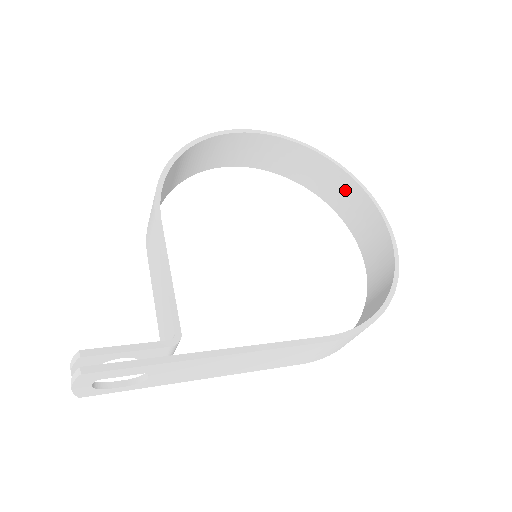
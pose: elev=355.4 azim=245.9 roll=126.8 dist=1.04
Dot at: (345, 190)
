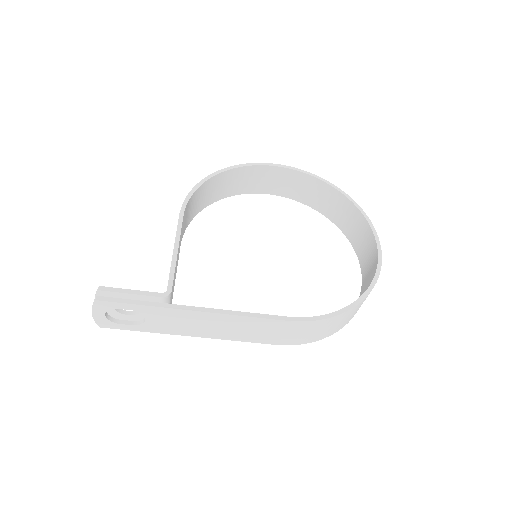
Dot at: (353, 219)
